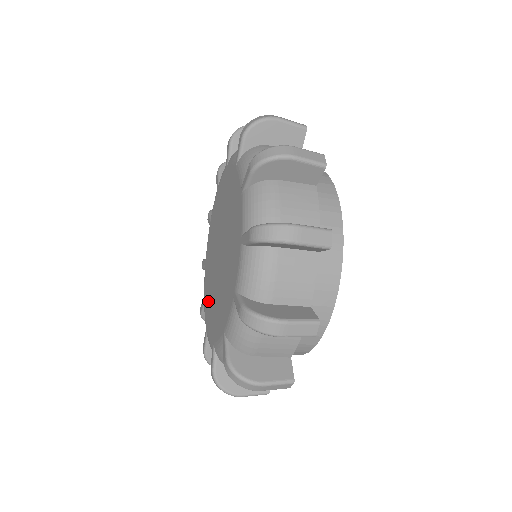
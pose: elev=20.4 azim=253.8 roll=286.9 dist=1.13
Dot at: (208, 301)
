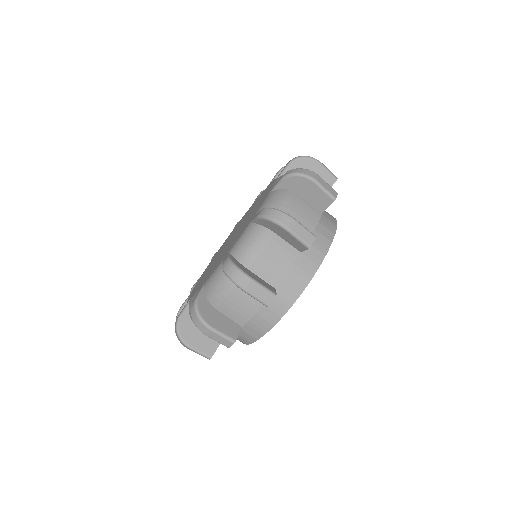
Dot at: (200, 282)
